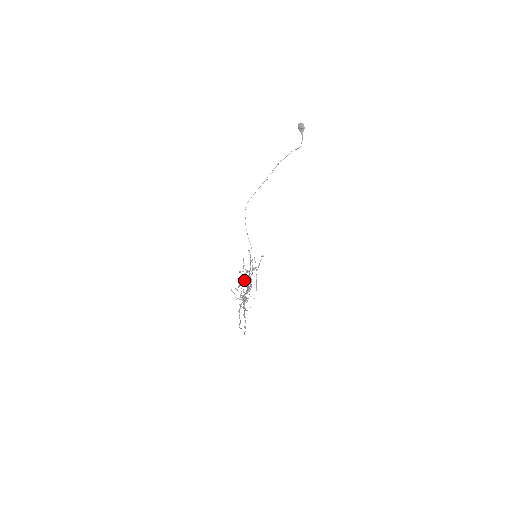
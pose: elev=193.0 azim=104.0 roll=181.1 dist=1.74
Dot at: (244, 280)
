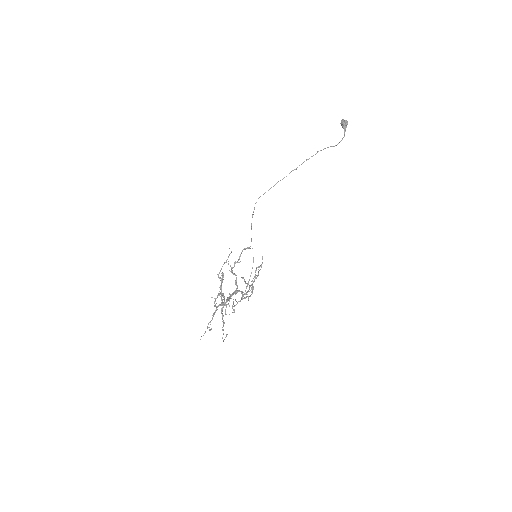
Dot at: (251, 291)
